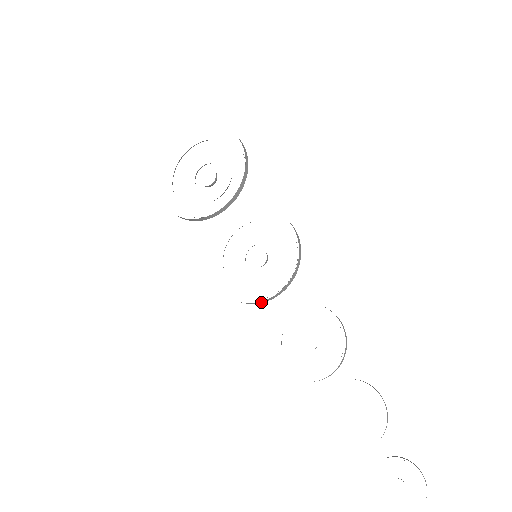
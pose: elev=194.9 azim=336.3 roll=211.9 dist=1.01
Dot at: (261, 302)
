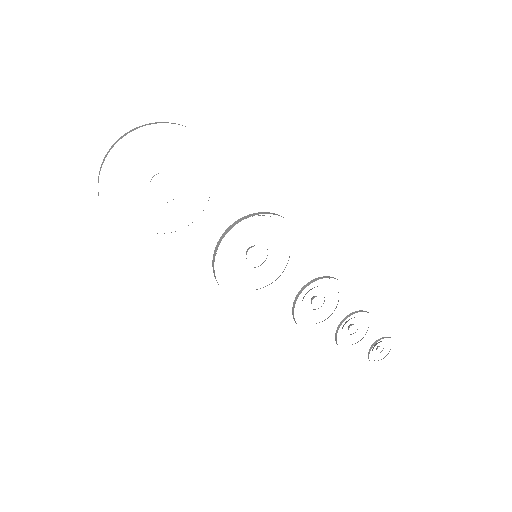
Dot at: occluded
